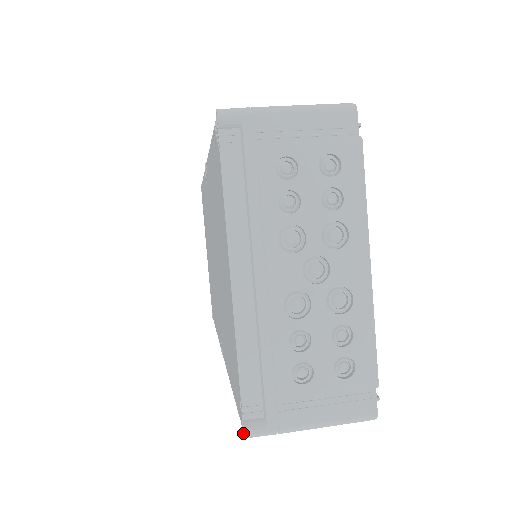
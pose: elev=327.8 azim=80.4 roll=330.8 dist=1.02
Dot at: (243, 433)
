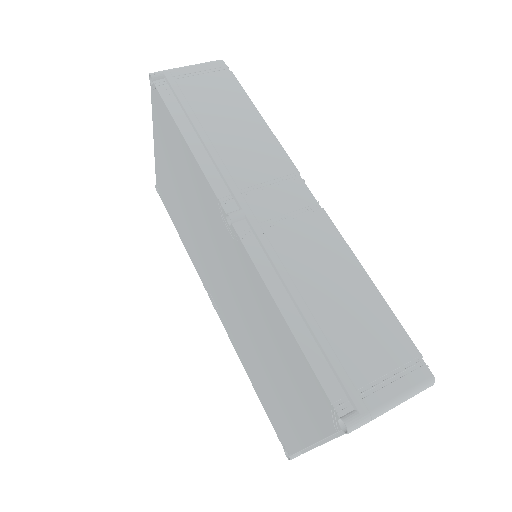
Dot at: (285, 454)
